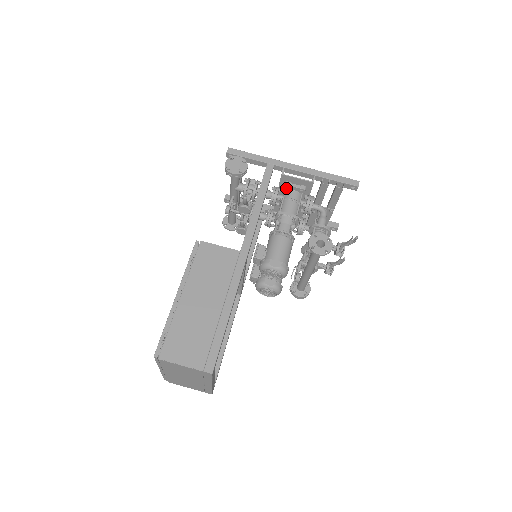
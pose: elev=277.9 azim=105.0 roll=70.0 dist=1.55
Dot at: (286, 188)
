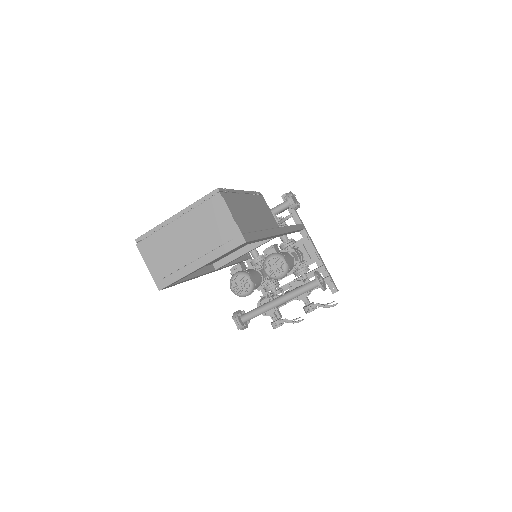
Dot at: (301, 246)
